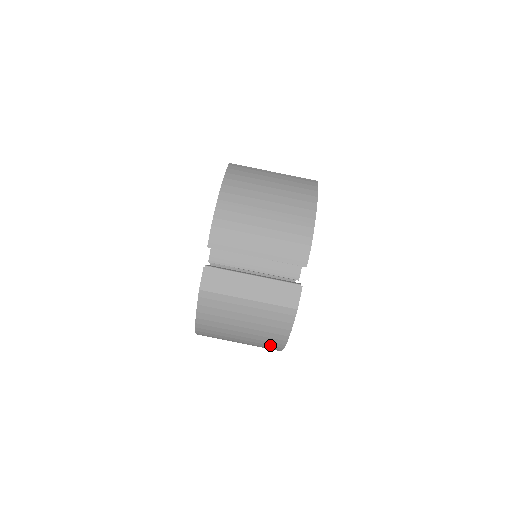
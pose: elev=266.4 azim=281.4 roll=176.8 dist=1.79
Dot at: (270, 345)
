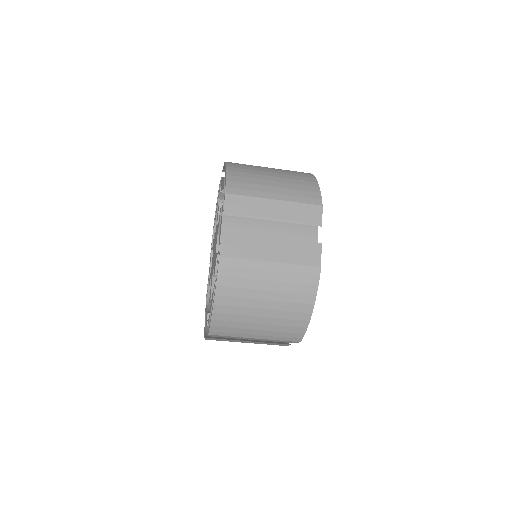
Dot at: occluded
